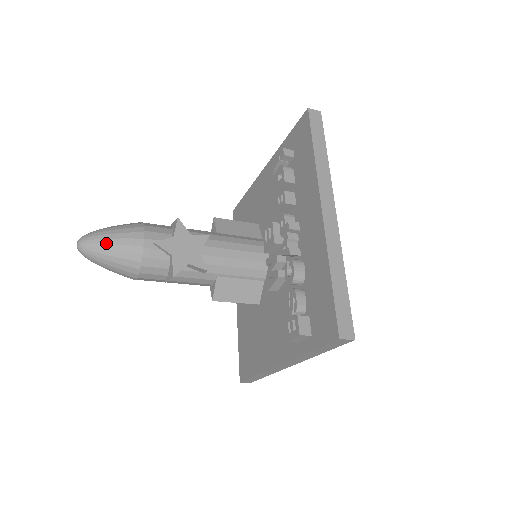
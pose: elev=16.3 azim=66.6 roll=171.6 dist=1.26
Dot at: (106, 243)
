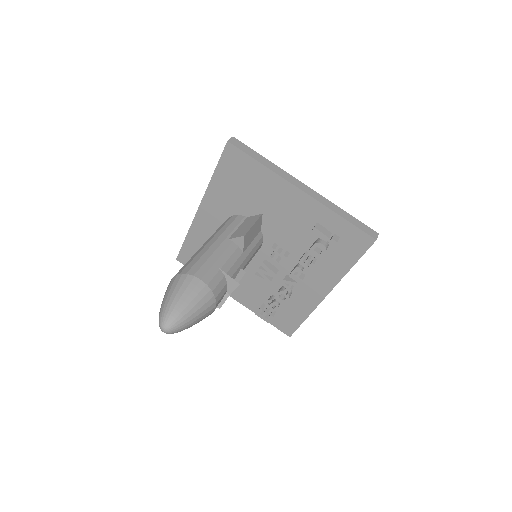
Dot at: occluded
